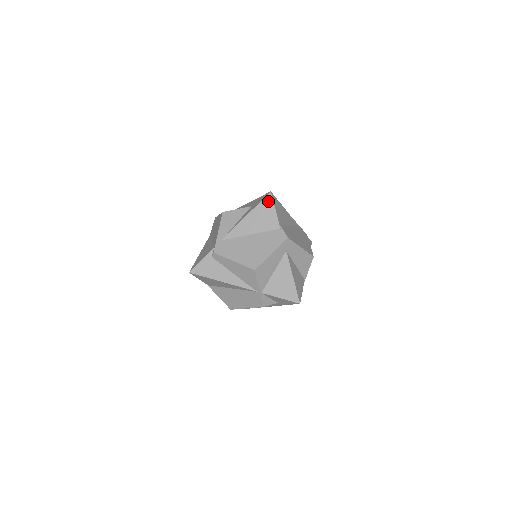
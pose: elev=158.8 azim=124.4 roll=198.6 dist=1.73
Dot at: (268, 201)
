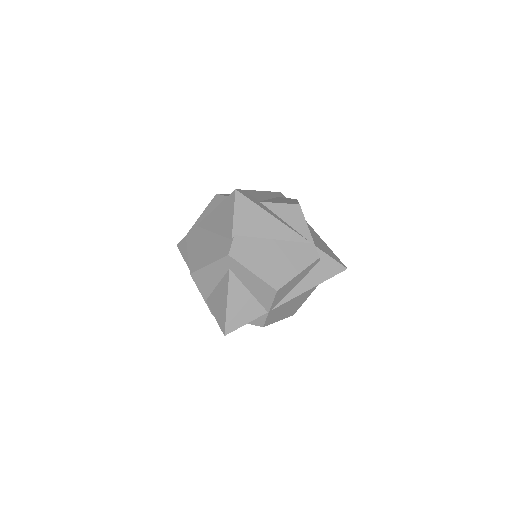
Dot at: (231, 200)
